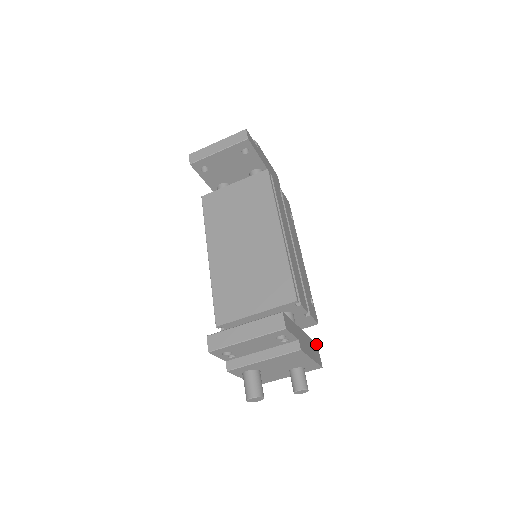
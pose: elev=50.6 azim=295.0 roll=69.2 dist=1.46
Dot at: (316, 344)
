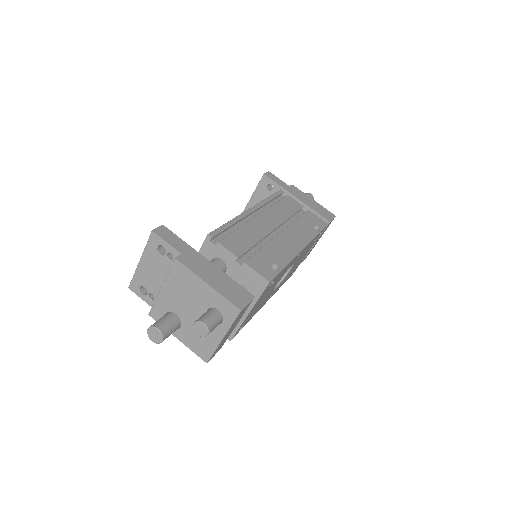
Dot at: (251, 295)
